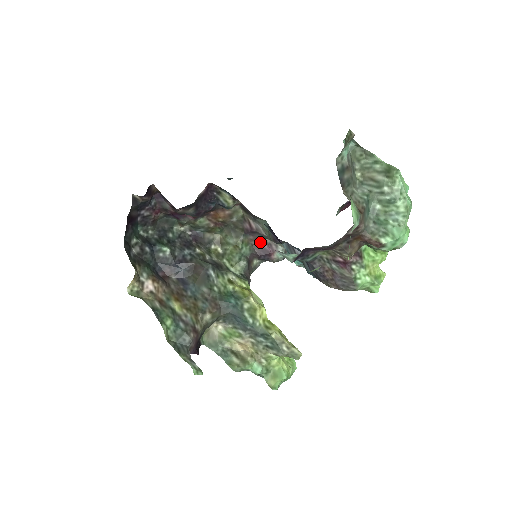
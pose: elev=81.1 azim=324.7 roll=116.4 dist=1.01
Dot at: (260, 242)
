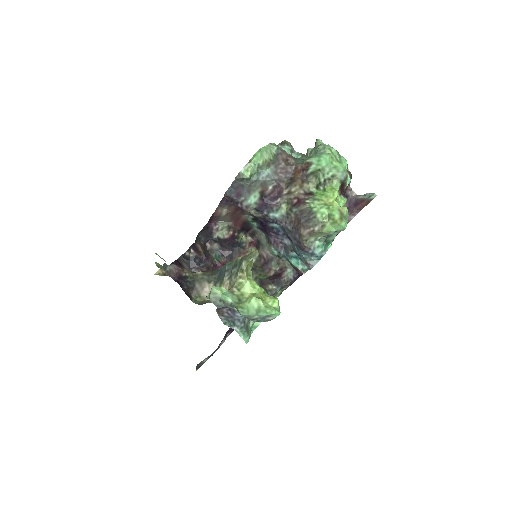
Dot at: (275, 272)
